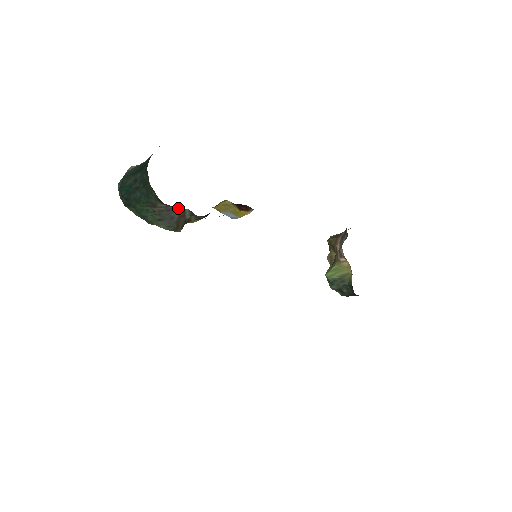
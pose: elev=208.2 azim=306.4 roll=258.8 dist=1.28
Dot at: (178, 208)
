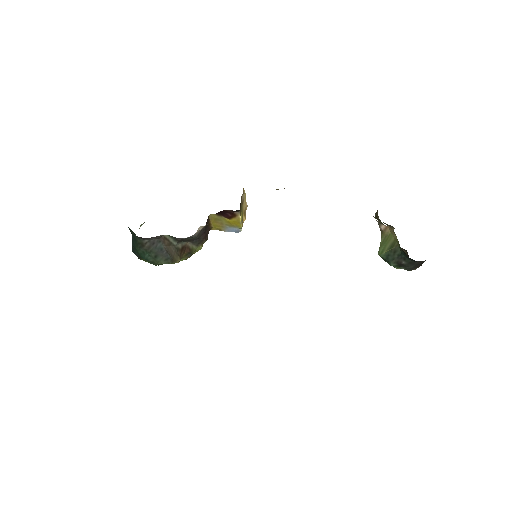
Dot at: (155, 237)
